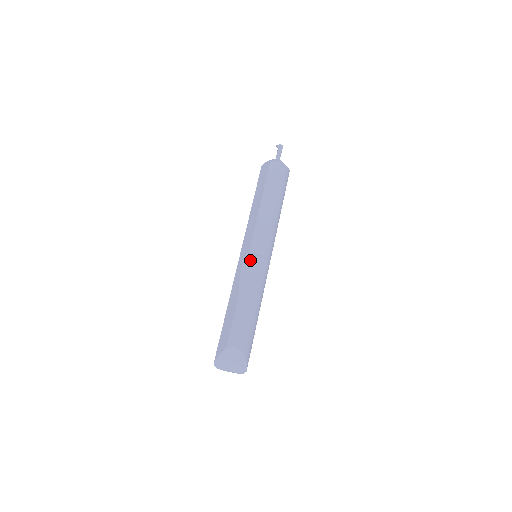
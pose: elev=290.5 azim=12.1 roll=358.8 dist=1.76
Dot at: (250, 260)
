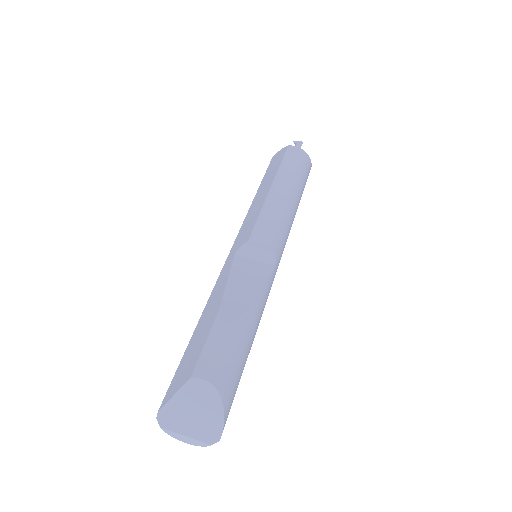
Dot at: (248, 255)
